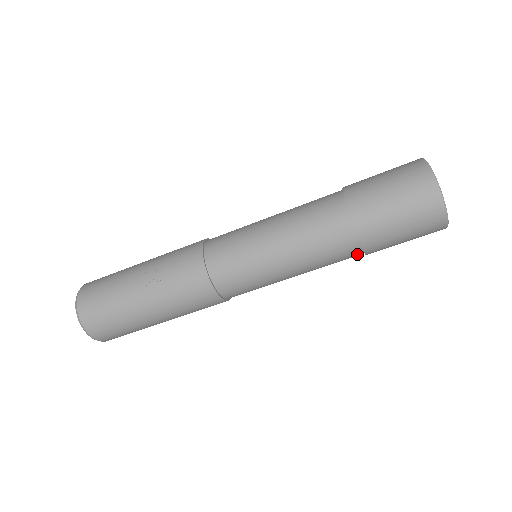
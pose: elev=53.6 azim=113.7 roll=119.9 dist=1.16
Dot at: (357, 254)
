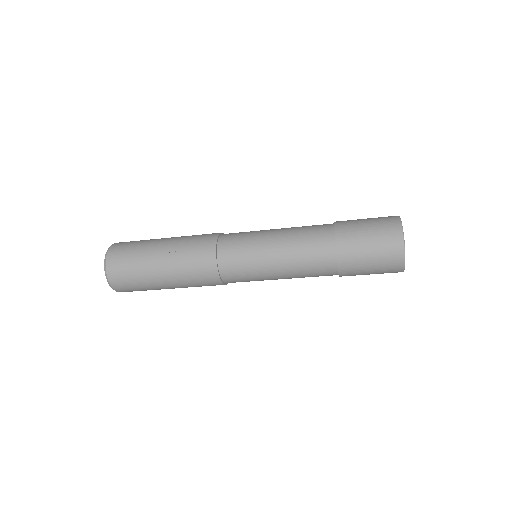
Dot at: occluded
